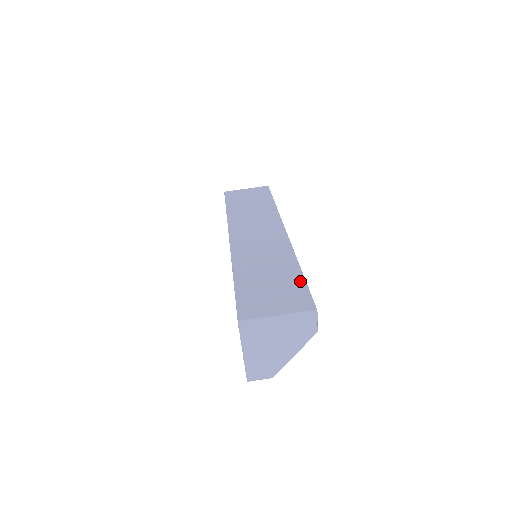
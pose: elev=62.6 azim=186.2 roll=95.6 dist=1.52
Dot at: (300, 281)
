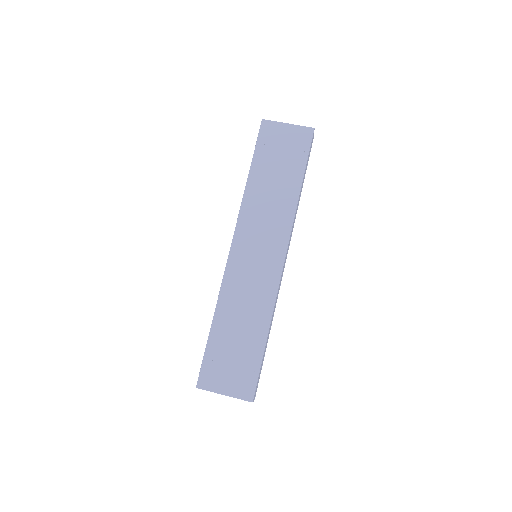
Dot at: (258, 358)
